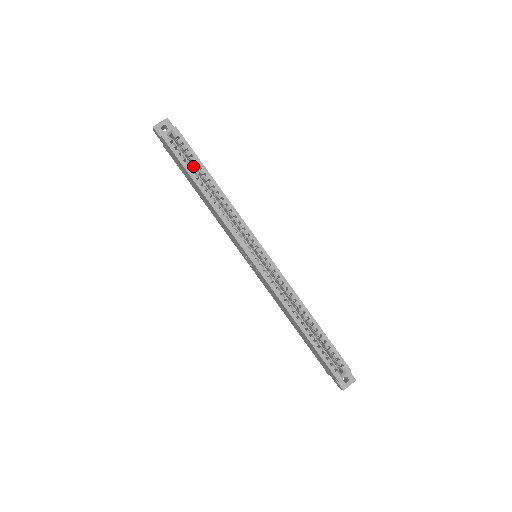
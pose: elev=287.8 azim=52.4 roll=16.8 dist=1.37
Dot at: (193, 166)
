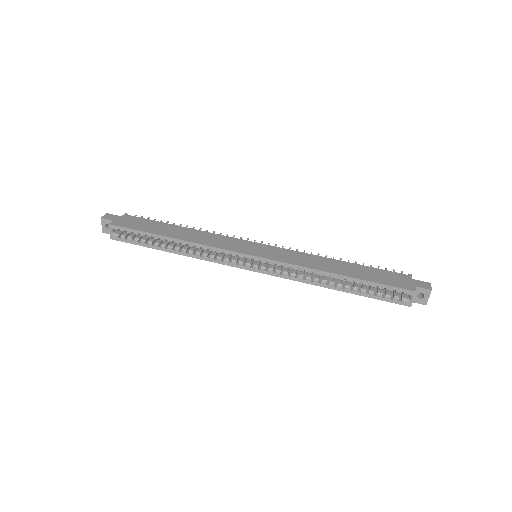
Dot at: occluded
